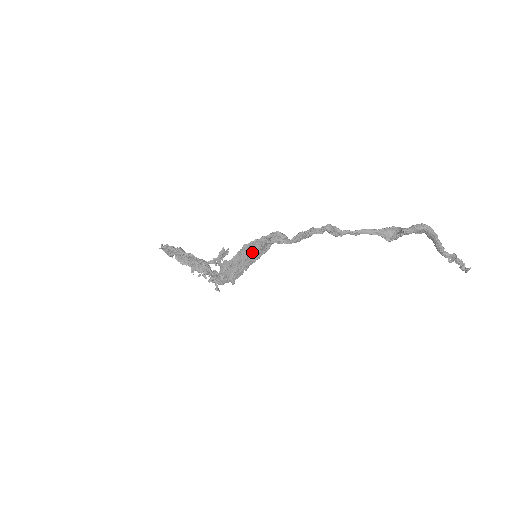
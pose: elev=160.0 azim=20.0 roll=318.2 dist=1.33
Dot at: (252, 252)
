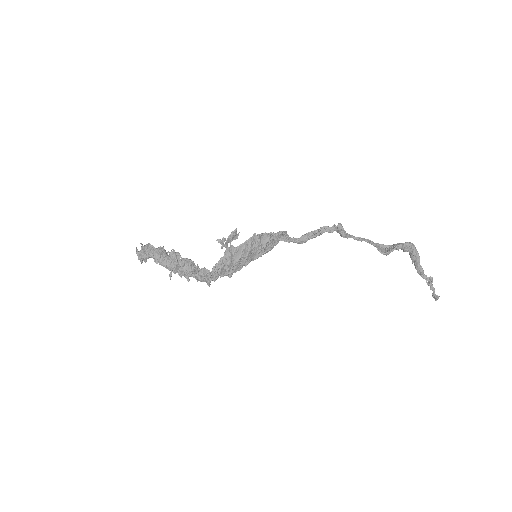
Dot at: (259, 245)
